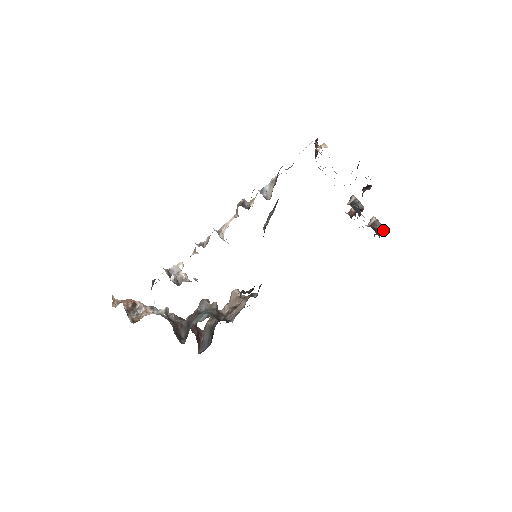
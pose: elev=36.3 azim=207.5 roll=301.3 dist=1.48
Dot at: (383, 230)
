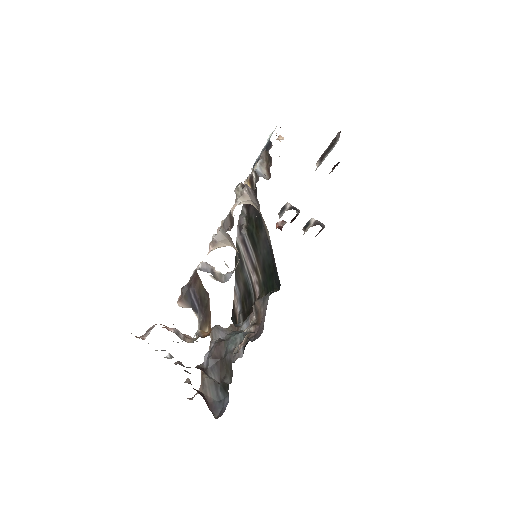
Dot at: (322, 229)
